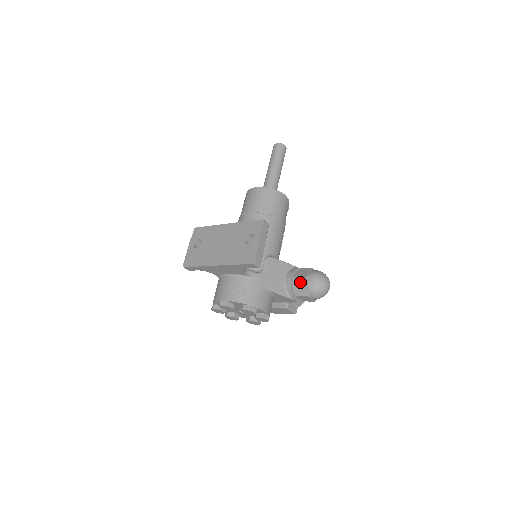
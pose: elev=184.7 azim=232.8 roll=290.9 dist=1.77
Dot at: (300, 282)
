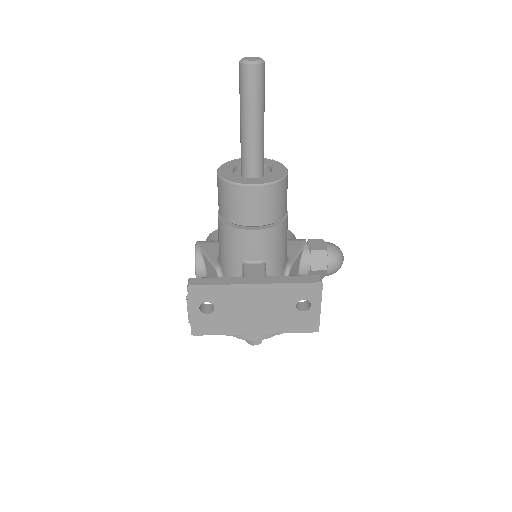
Dot at: (319, 272)
